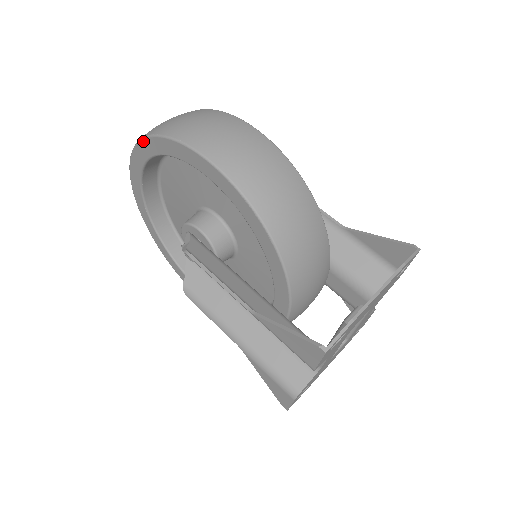
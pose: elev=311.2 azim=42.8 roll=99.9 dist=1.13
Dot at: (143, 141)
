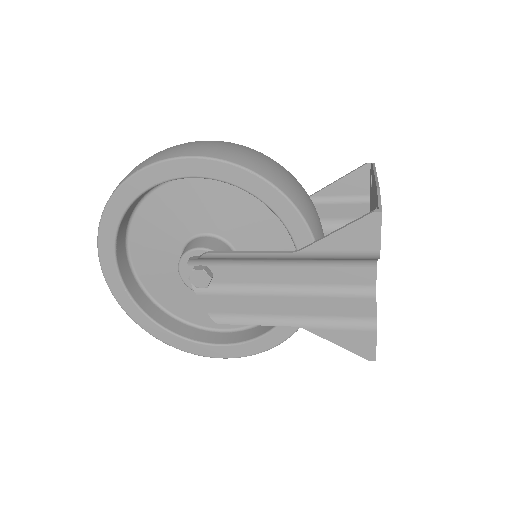
Dot at: (111, 200)
